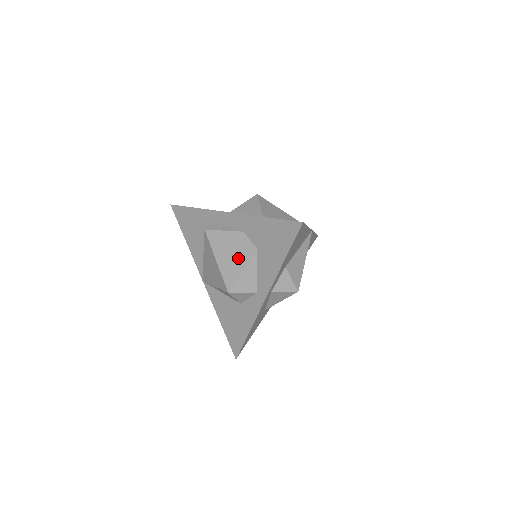
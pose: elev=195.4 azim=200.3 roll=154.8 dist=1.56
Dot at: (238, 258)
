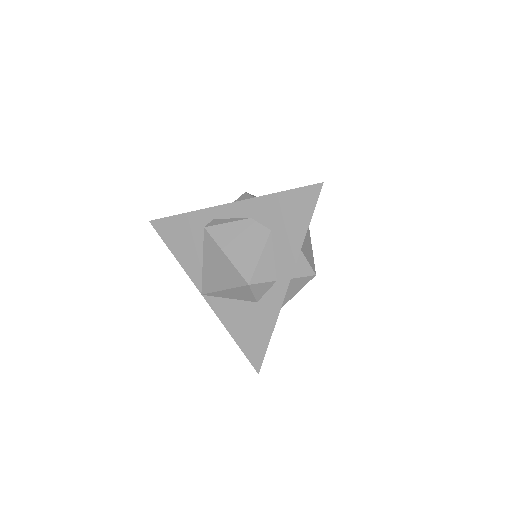
Dot at: (251, 245)
